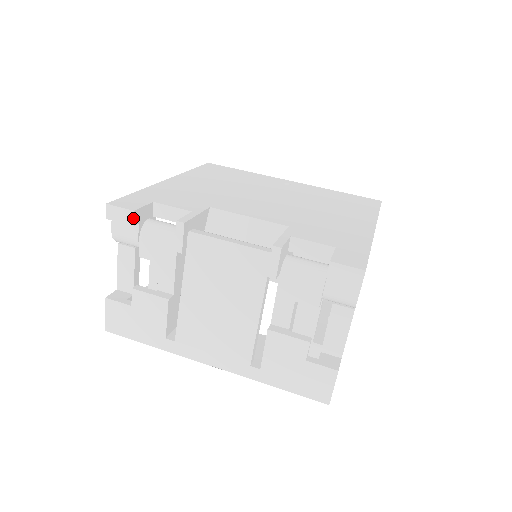
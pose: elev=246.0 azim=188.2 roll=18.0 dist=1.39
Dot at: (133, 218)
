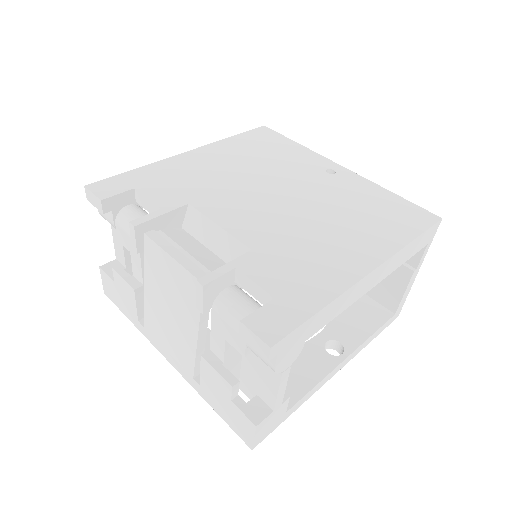
Dot at: (102, 207)
